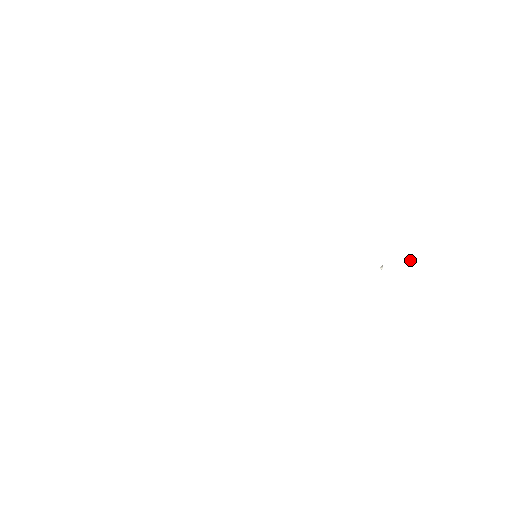
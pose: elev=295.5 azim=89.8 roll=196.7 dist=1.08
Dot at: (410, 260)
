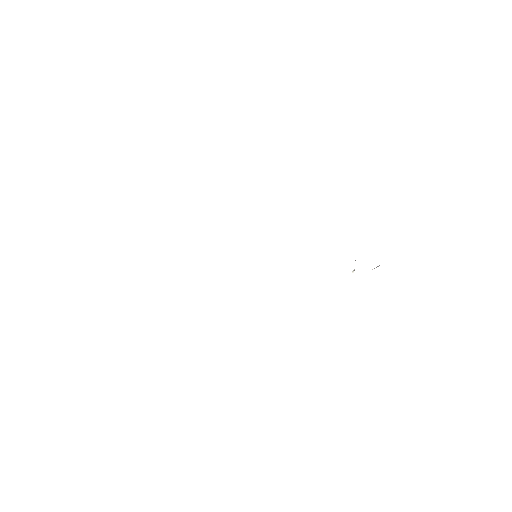
Dot at: (376, 267)
